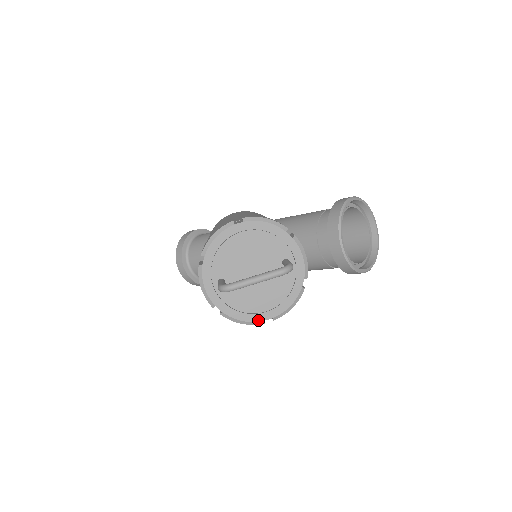
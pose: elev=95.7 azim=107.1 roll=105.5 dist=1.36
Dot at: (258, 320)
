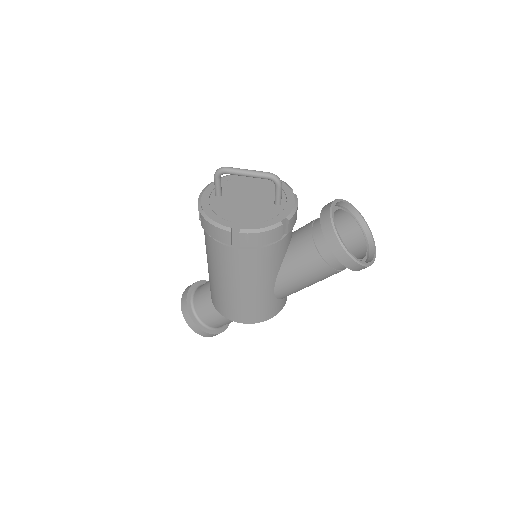
Dot at: (227, 225)
